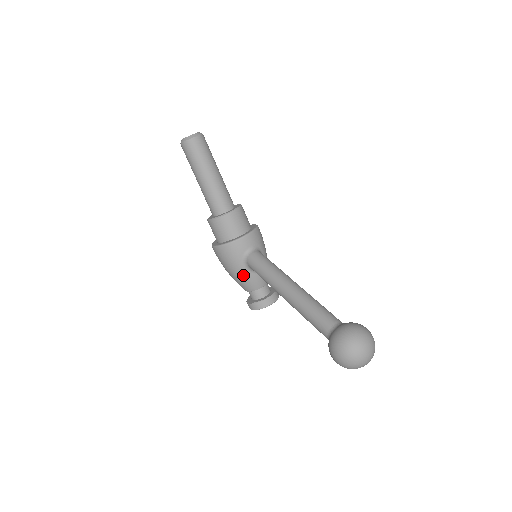
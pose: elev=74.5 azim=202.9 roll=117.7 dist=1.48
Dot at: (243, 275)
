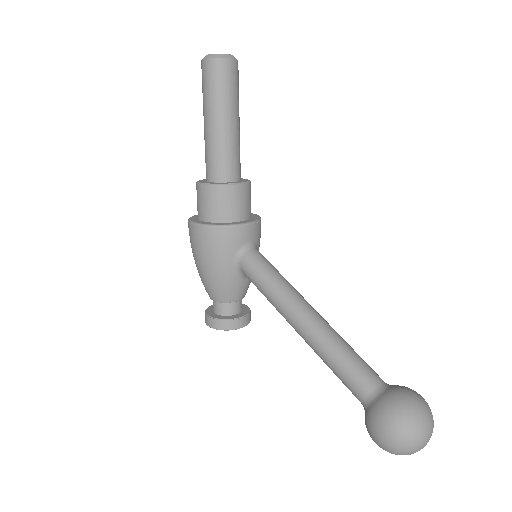
Dot at: (225, 277)
